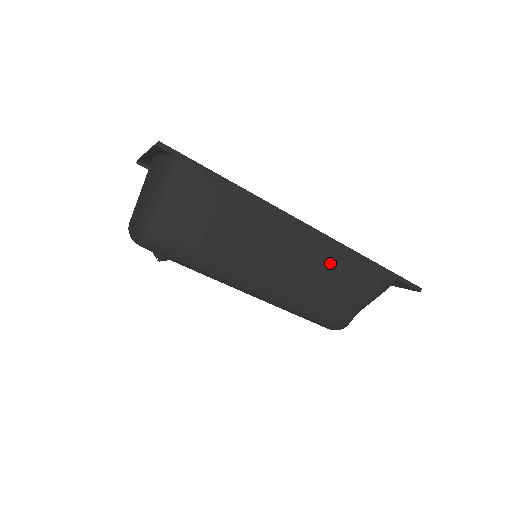
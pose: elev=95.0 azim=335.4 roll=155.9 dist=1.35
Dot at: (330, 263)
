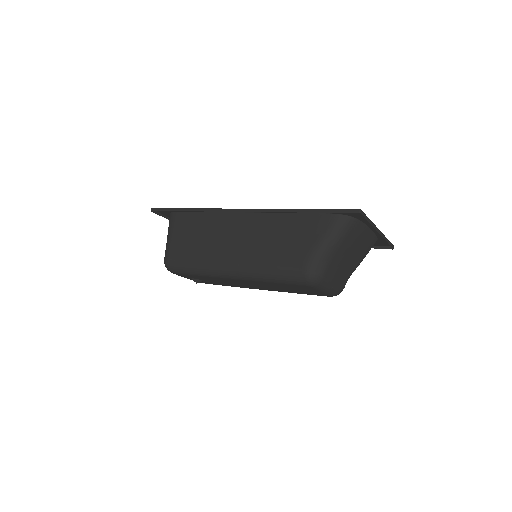
Dot at: (275, 229)
